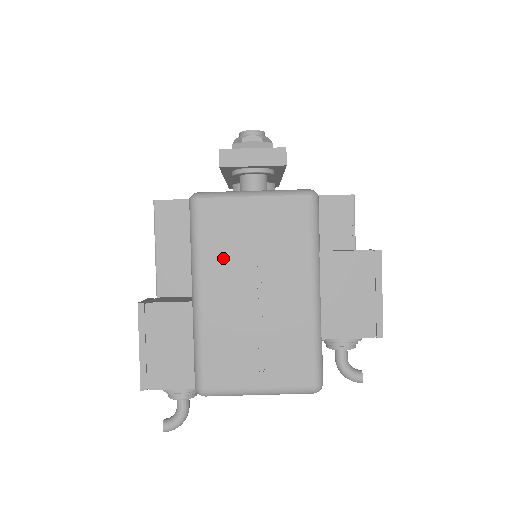
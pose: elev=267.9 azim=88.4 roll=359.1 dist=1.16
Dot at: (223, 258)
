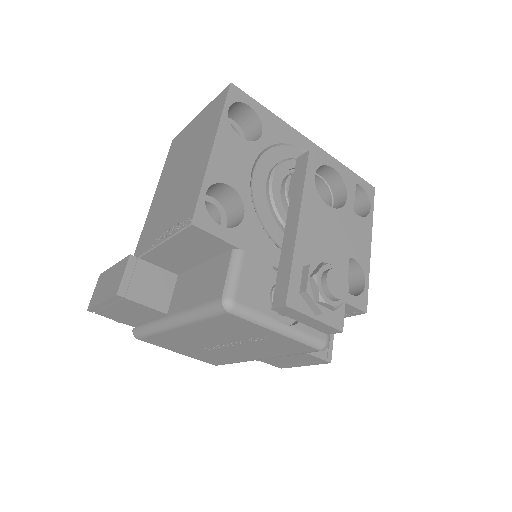
Dot at: (214, 331)
